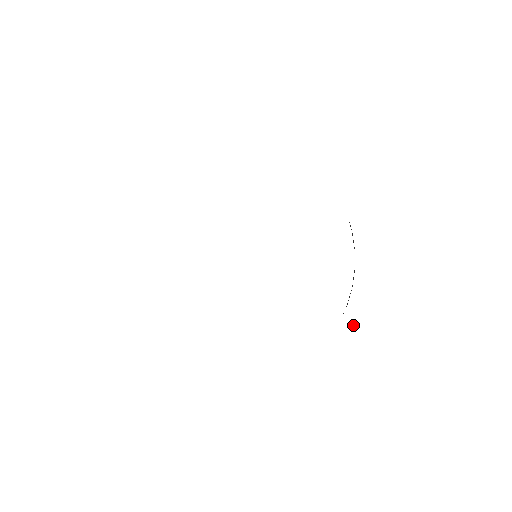
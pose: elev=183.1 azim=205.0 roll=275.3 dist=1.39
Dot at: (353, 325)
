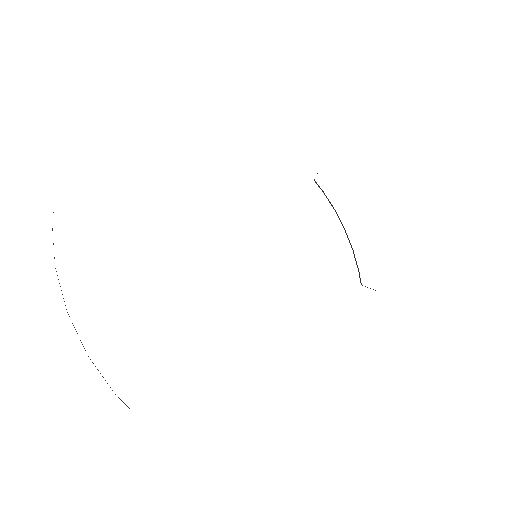
Dot at: occluded
